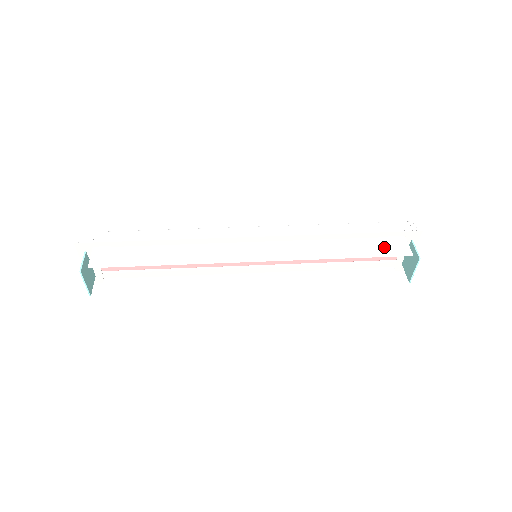
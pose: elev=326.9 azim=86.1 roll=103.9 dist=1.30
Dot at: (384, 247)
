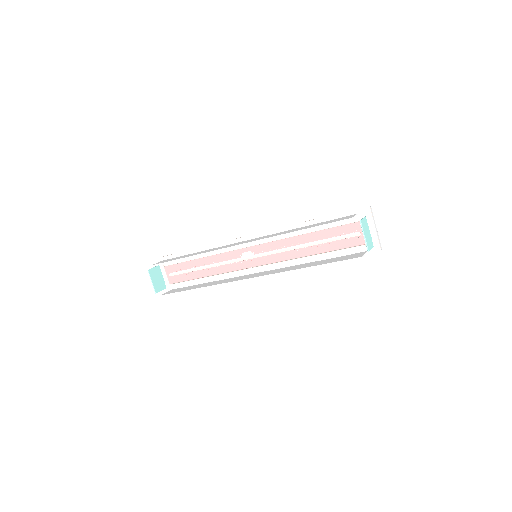
Dot at: (333, 221)
